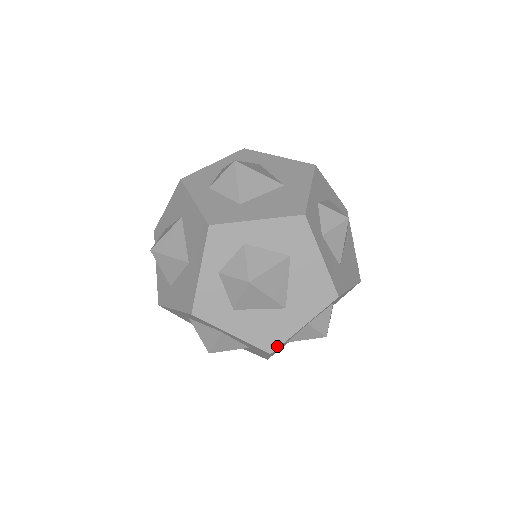
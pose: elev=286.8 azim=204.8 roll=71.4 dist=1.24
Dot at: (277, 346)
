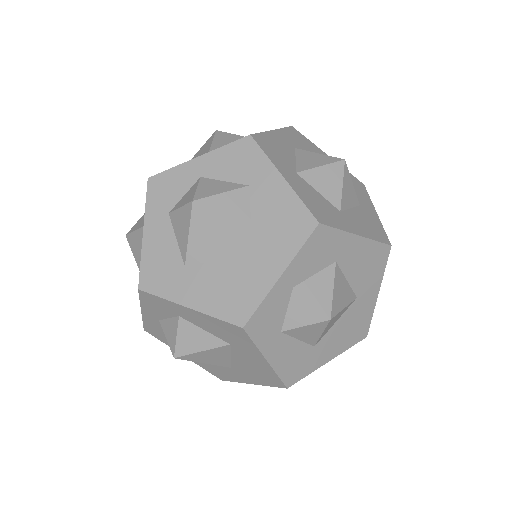
Dot at: (227, 380)
